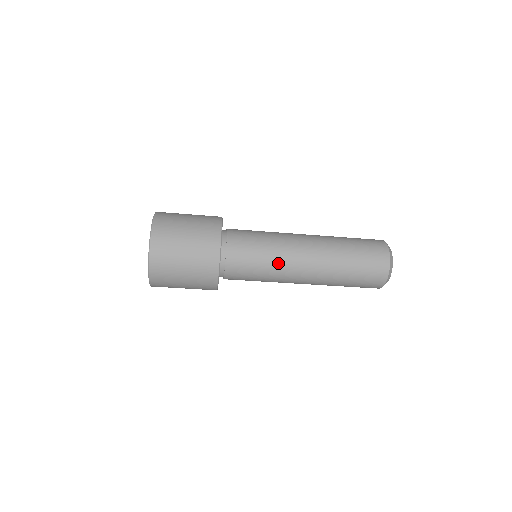
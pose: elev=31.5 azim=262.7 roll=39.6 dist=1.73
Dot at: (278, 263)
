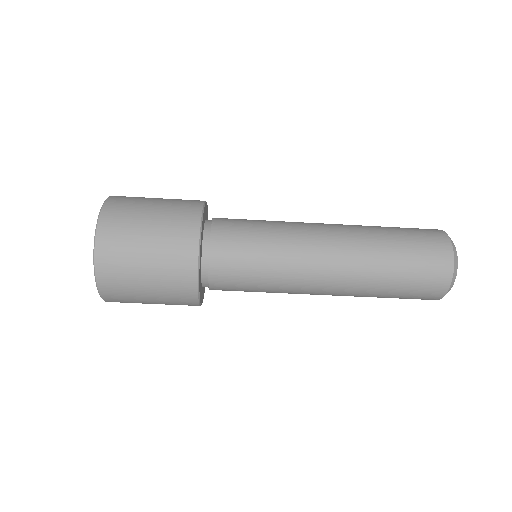
Dot at: (286, 271)
